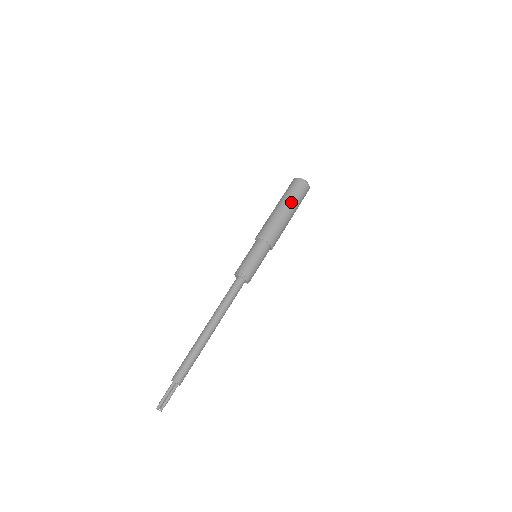
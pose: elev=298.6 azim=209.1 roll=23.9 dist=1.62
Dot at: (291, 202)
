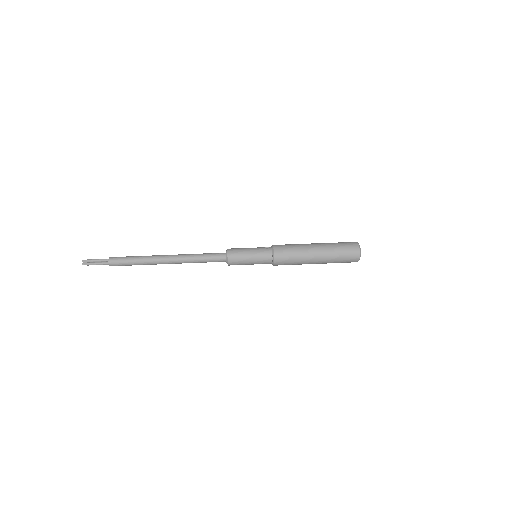
Dot at: (327, 248)
